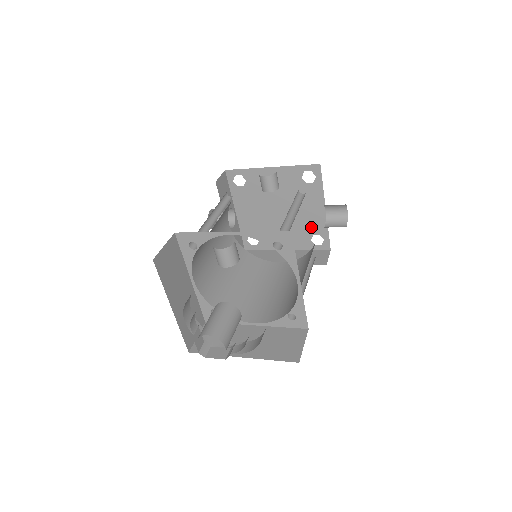
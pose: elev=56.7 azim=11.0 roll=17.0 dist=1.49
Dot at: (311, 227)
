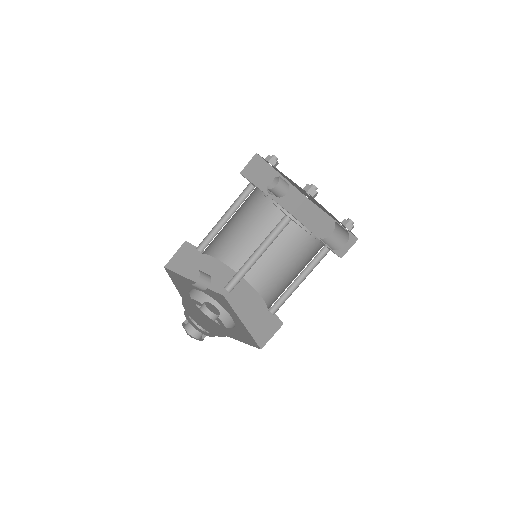
Dot at: occluded
